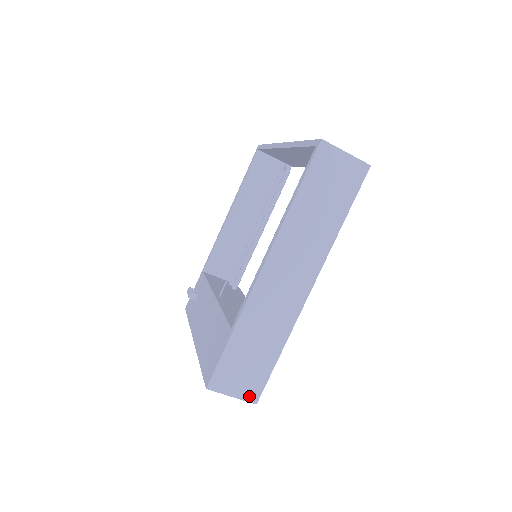
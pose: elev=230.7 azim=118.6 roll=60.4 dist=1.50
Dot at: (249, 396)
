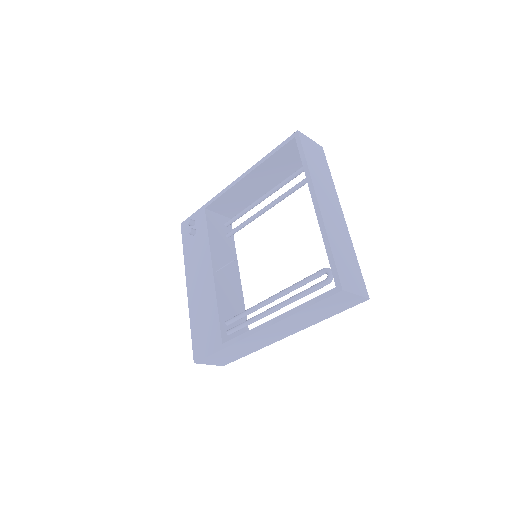
Dot at: (220, 364)
